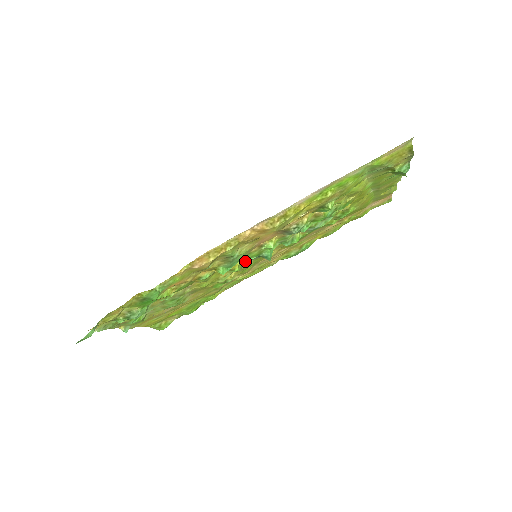
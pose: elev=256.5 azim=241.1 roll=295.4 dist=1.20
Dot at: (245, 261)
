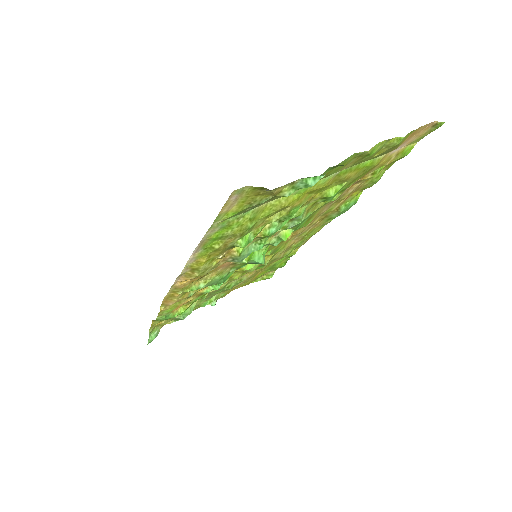
Dot at: occluded
